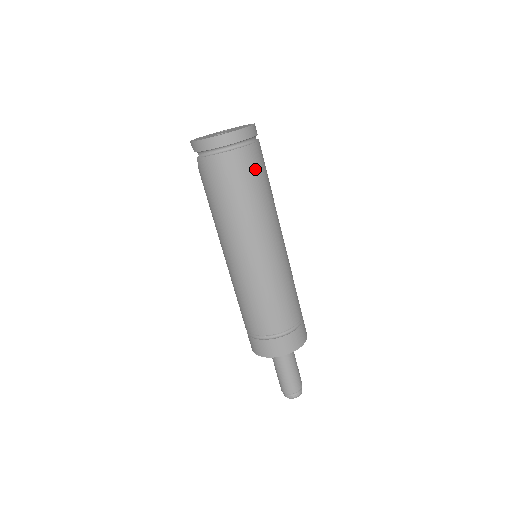
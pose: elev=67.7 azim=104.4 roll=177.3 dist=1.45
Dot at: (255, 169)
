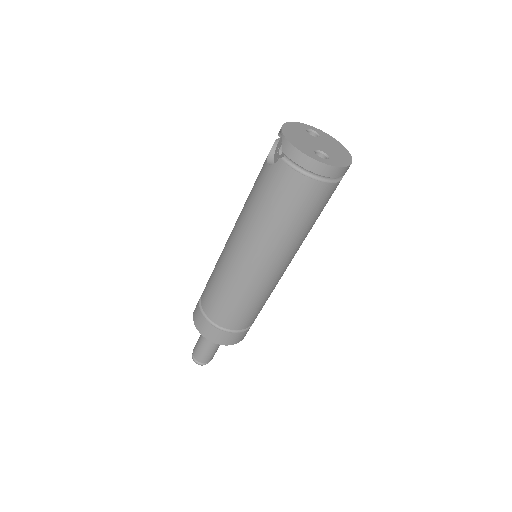
Dot at: (325, 203)
